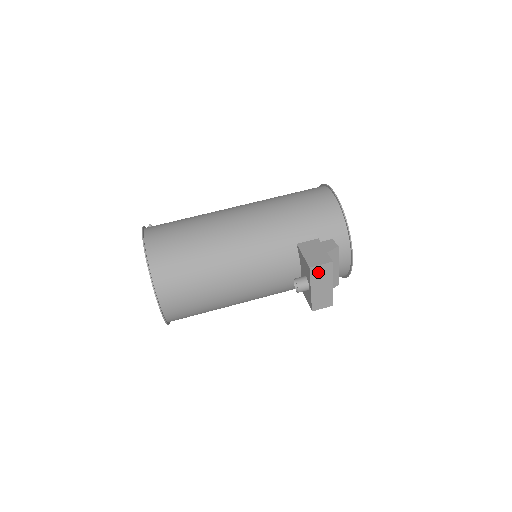
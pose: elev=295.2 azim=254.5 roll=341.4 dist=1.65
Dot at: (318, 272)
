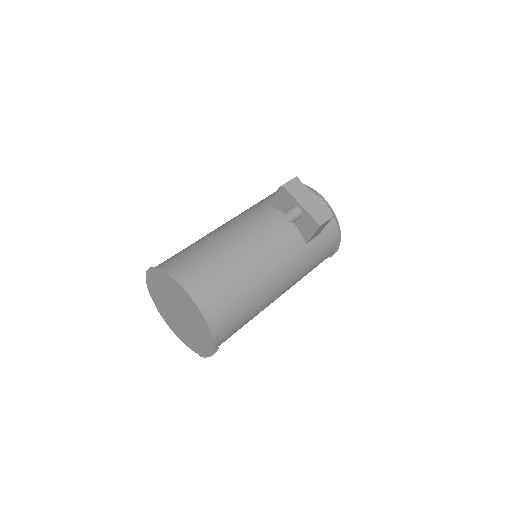
Dot at: (292, 188)
